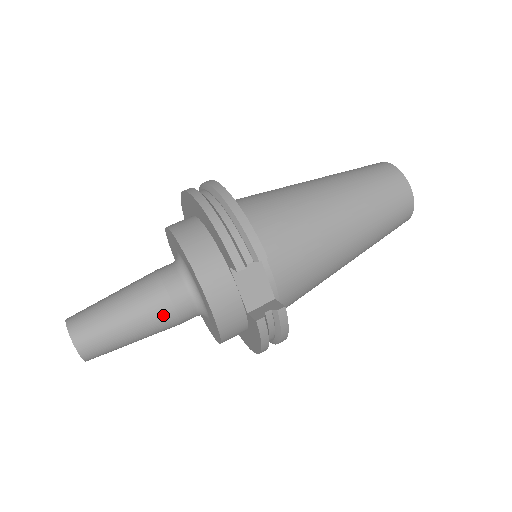
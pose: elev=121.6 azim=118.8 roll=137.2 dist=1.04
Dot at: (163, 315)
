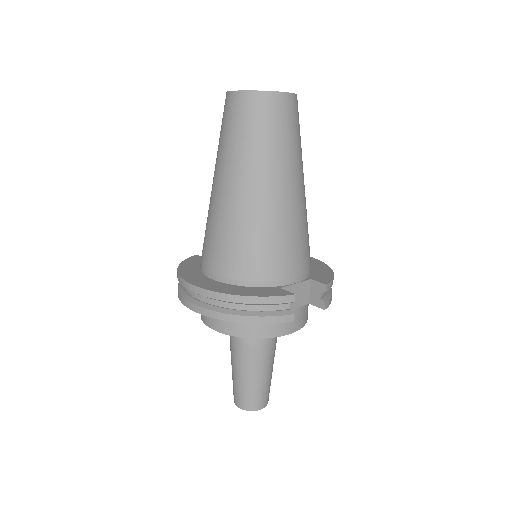
Dot at: (271, 351)
